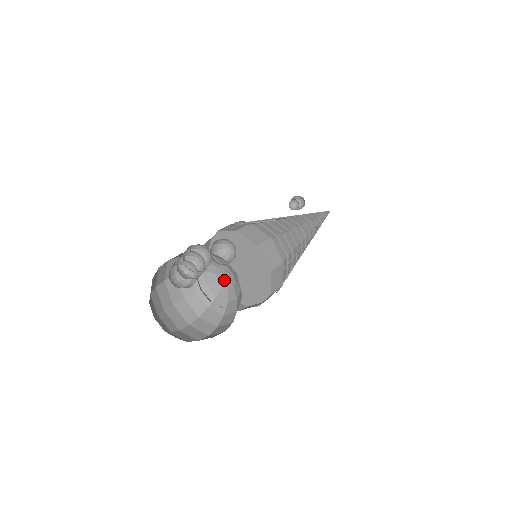
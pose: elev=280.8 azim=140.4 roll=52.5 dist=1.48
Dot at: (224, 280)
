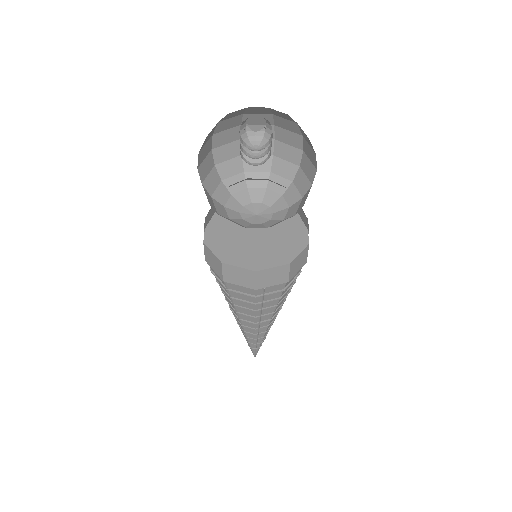
Dot at: (253, 218)
